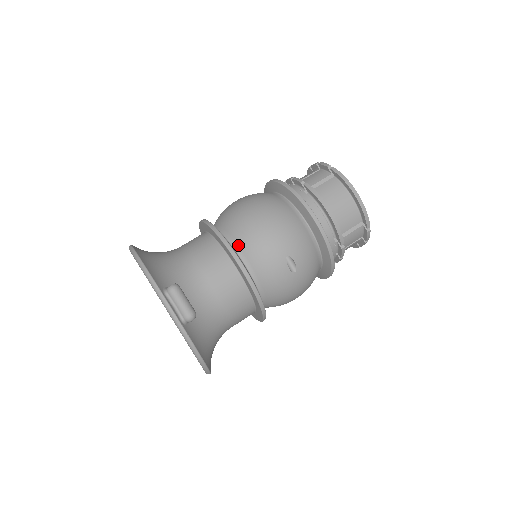
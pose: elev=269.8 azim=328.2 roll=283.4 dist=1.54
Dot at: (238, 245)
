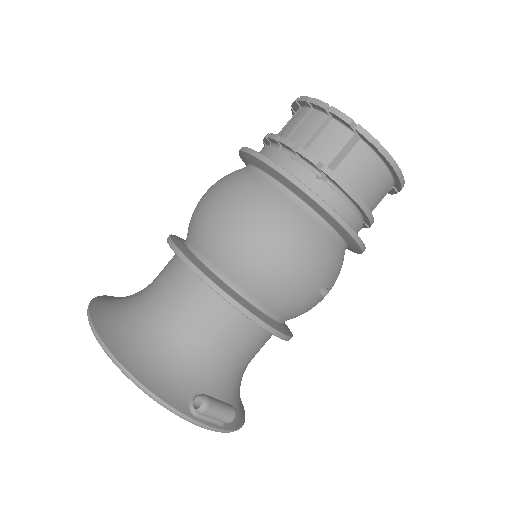
Dot at: (255, 298)
